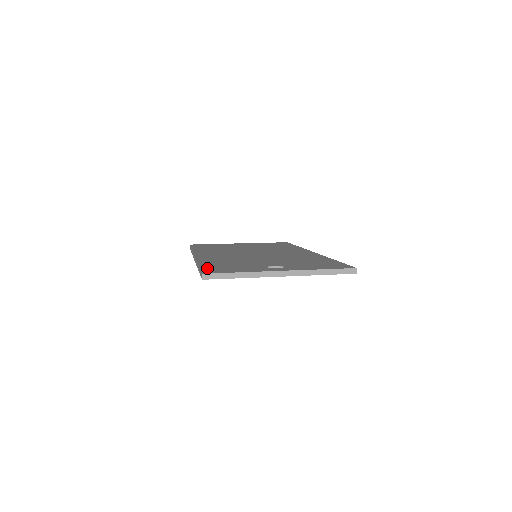
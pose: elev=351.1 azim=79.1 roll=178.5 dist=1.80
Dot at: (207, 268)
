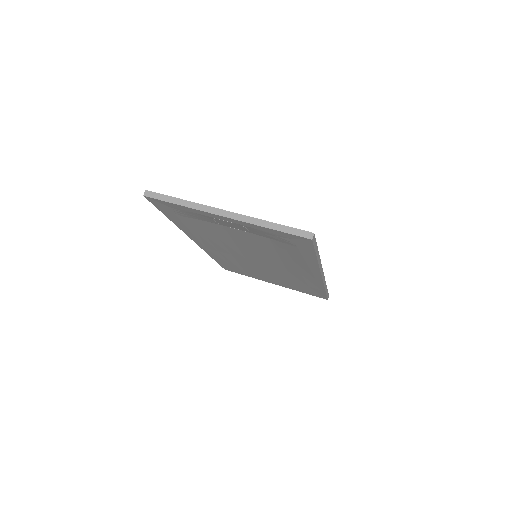
Dot at: occluded
